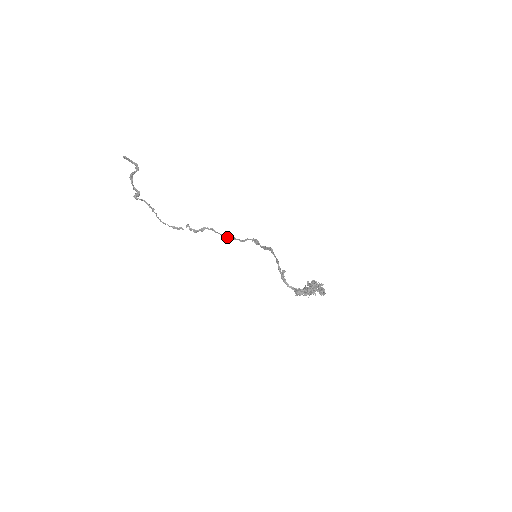
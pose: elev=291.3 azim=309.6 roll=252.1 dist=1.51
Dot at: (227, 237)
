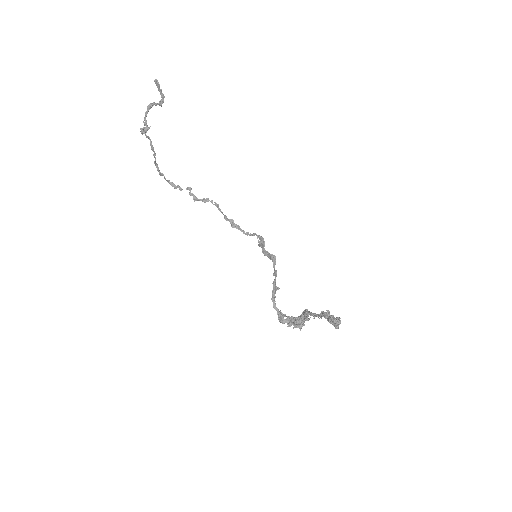
Dot at: (230, 221)
